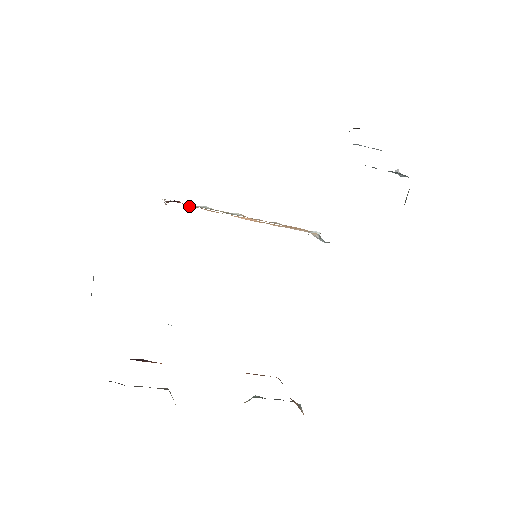
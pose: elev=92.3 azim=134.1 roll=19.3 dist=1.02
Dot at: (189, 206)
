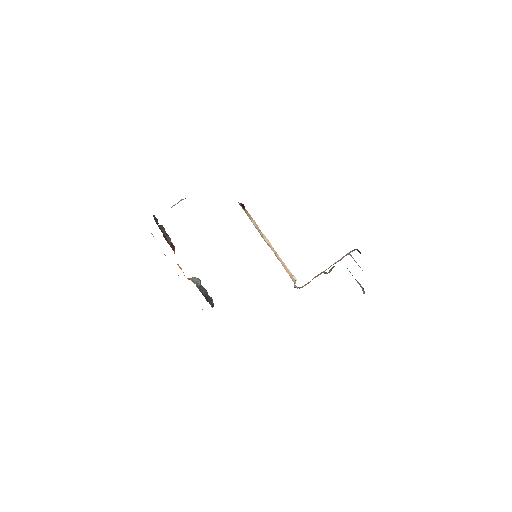
Dot at: occluded
